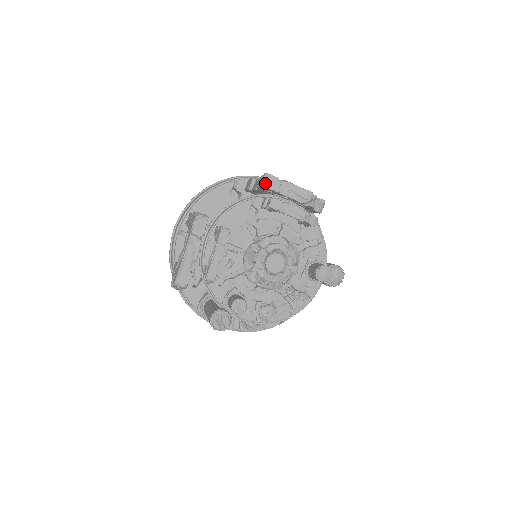
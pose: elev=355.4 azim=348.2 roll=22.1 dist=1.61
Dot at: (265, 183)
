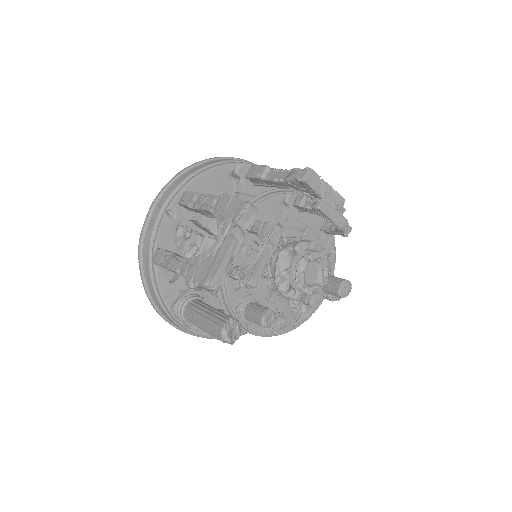
Dot at: (308, 179)
